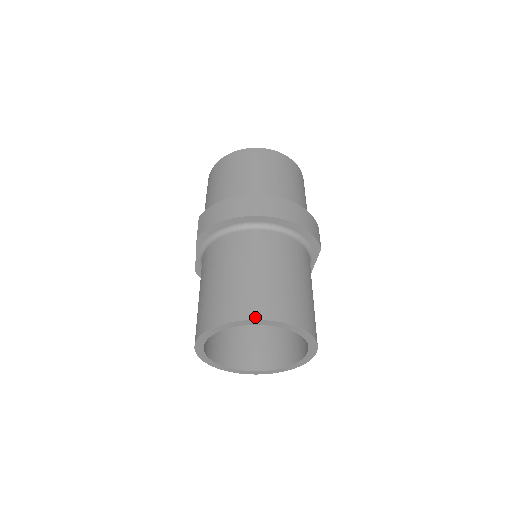
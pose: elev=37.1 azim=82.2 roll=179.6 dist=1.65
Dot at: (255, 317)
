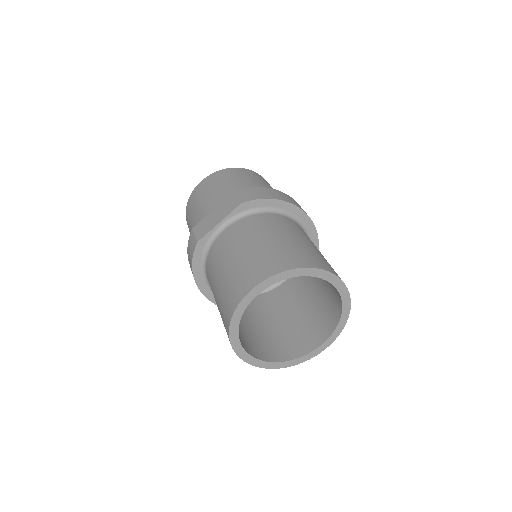
Dot at: (336, 274)
